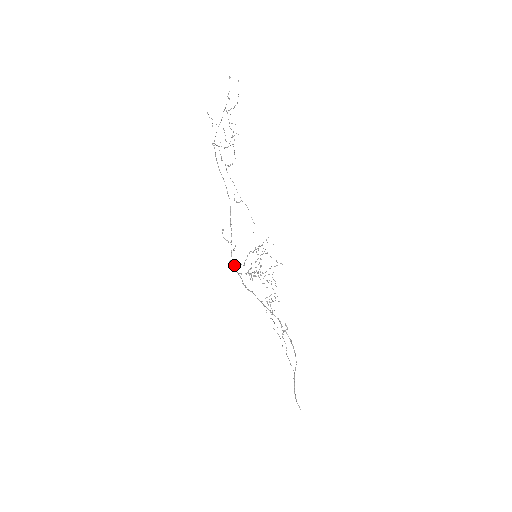
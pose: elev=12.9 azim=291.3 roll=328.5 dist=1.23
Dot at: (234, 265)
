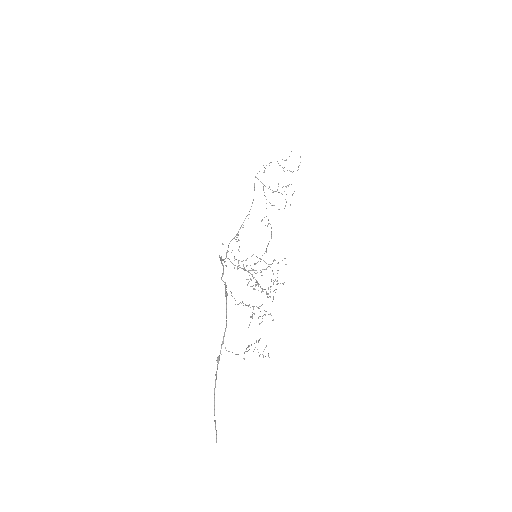
Dot at: (227, 251)
